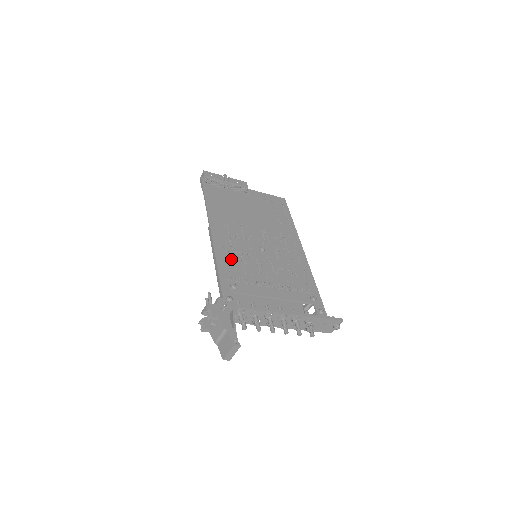
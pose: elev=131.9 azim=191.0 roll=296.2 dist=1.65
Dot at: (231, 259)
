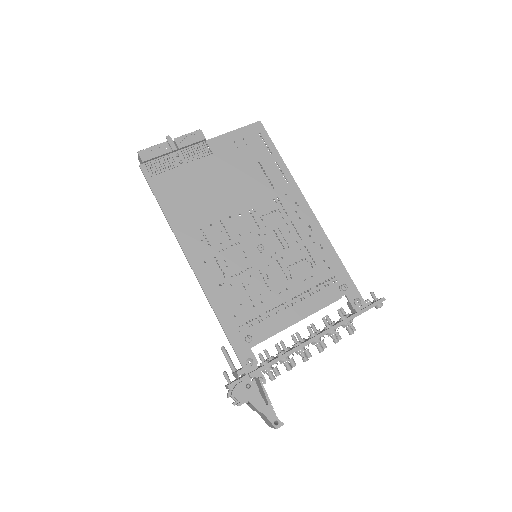
Dot at: (230, 295)
